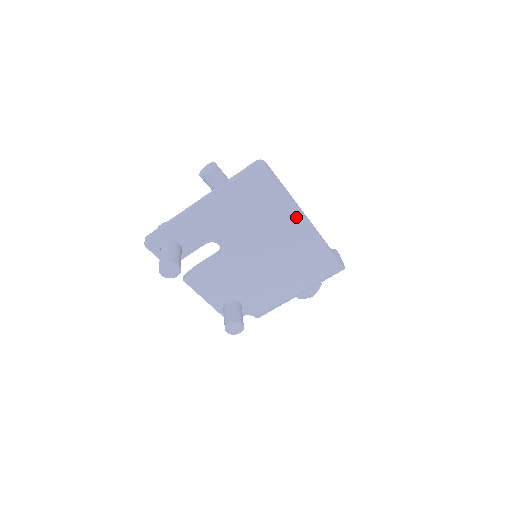
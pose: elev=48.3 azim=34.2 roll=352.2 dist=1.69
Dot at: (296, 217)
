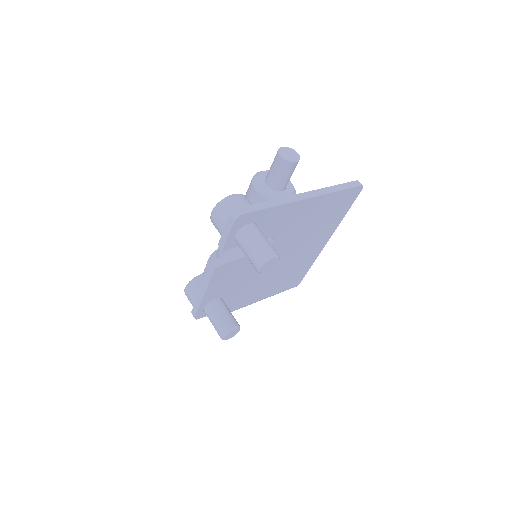
Dot at: (326, 237)
